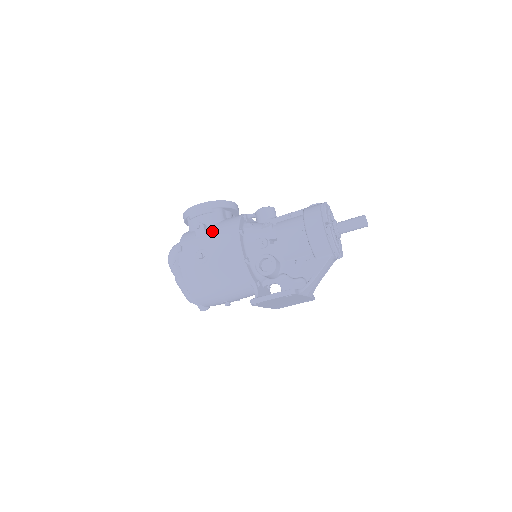
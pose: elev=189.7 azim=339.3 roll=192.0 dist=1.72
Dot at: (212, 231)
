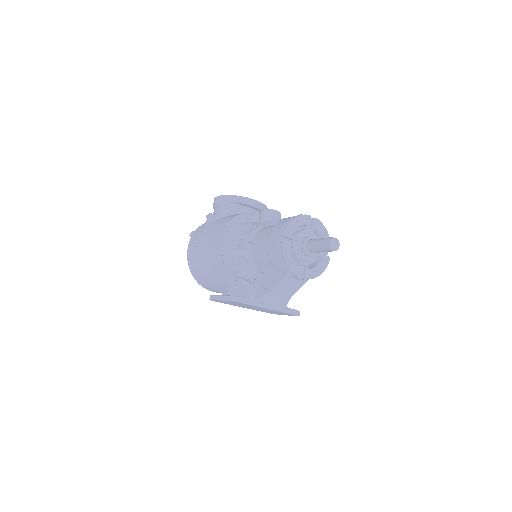
Dot at: (214, 223)
